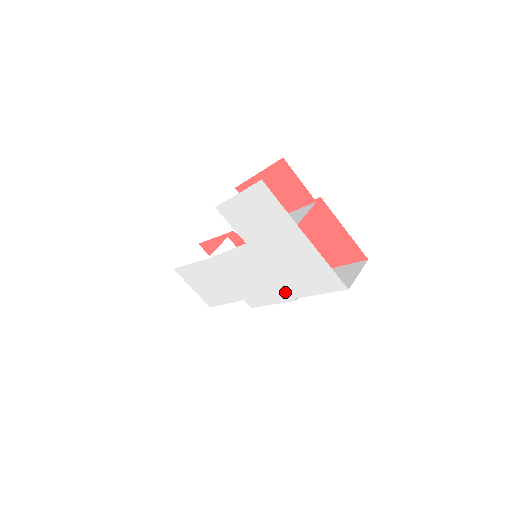
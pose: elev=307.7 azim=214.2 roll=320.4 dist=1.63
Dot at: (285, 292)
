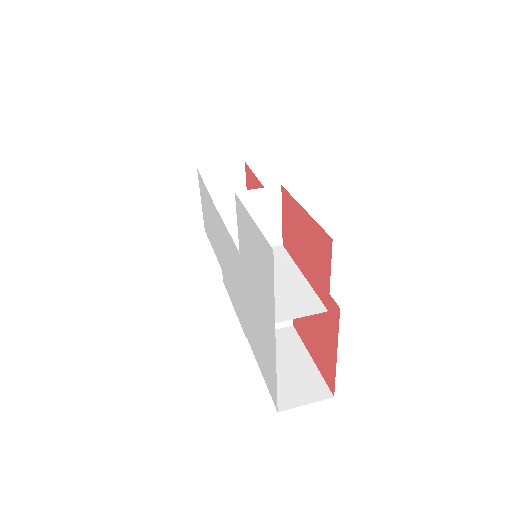
Dot at: (244, 322)
